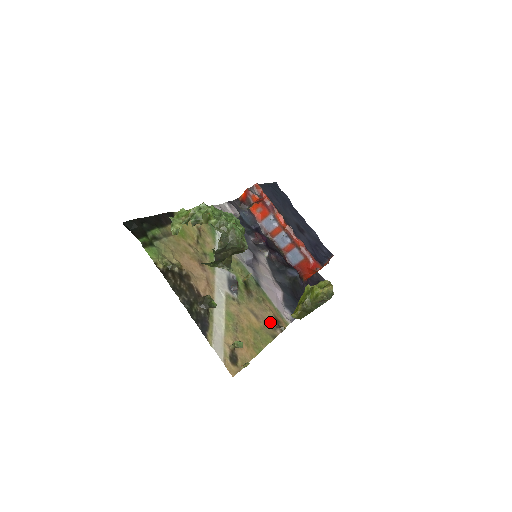
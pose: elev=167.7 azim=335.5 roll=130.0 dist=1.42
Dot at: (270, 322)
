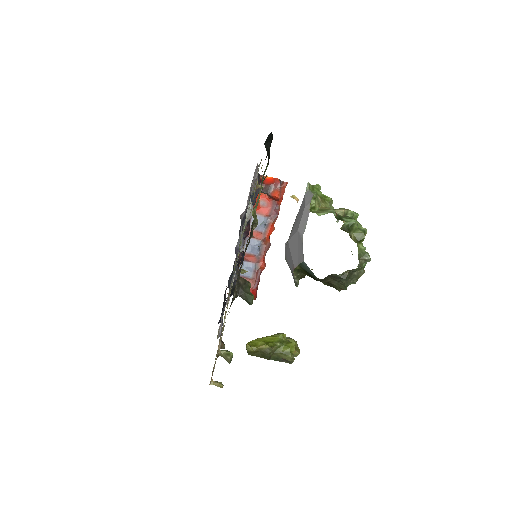
Dot at: occluded
